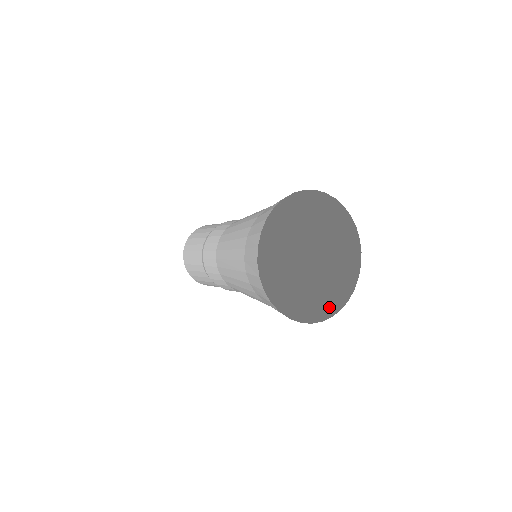
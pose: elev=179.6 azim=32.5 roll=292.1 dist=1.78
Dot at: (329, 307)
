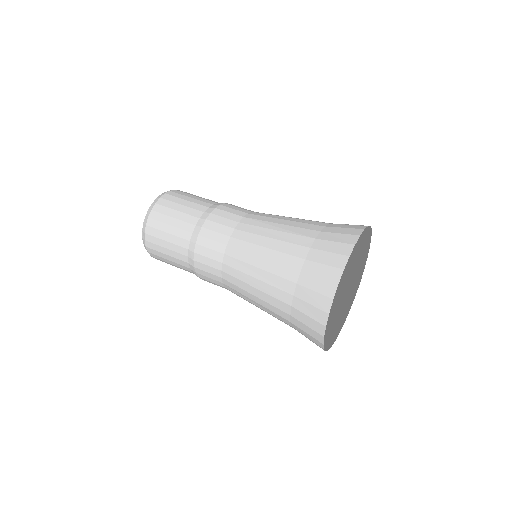
Dot at: (351, 269)
